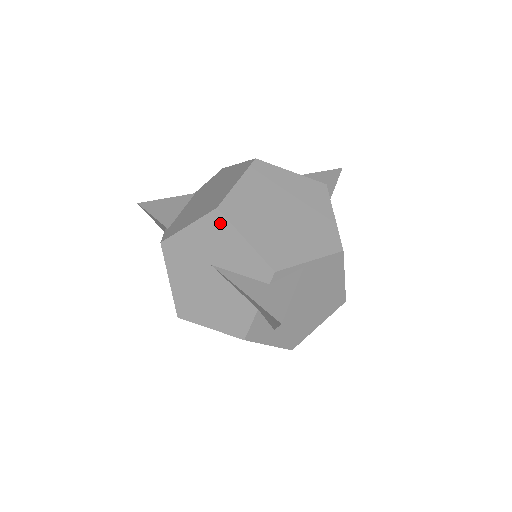
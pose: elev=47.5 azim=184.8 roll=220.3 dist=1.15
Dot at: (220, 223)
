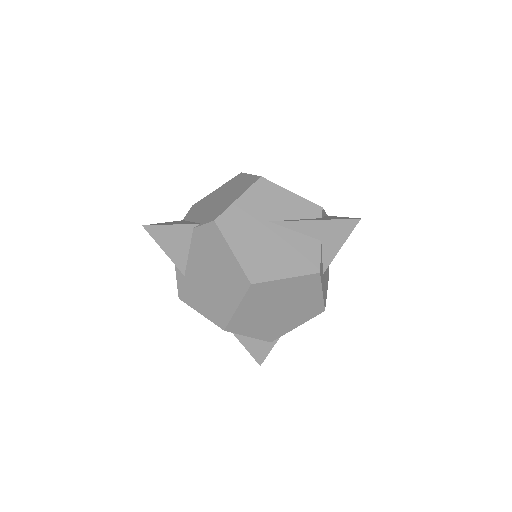
Dot at: (267, 186)
